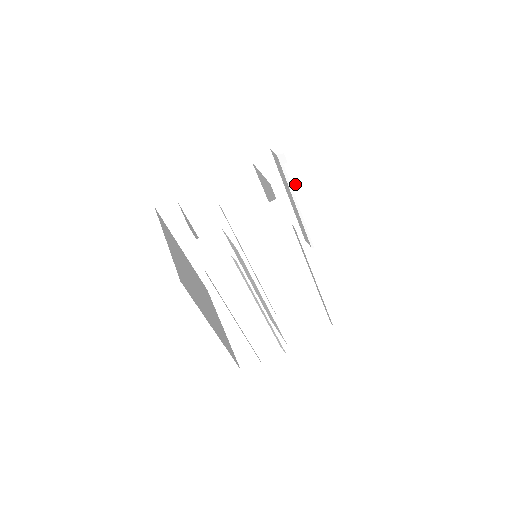
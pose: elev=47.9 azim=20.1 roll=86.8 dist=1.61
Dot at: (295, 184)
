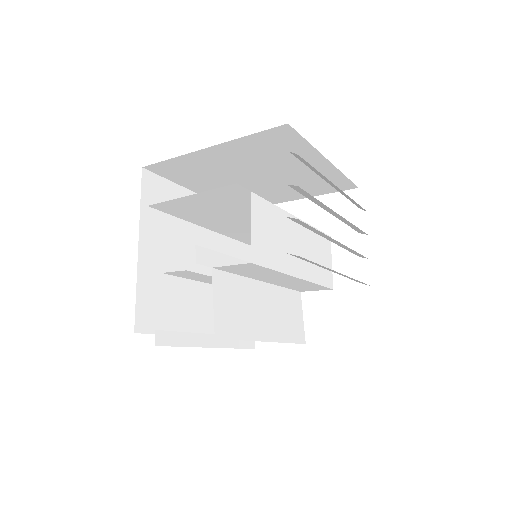
Dot at: (296, 222)
